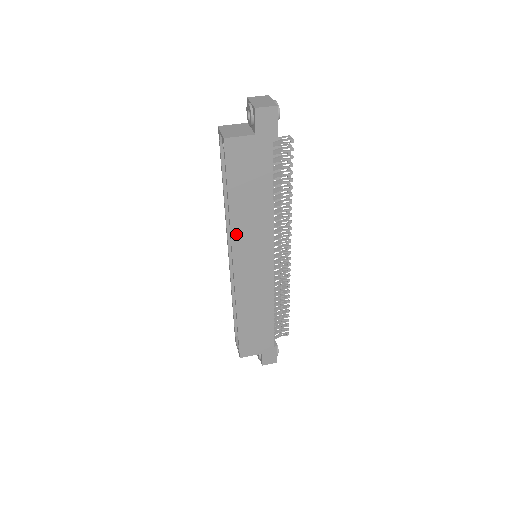
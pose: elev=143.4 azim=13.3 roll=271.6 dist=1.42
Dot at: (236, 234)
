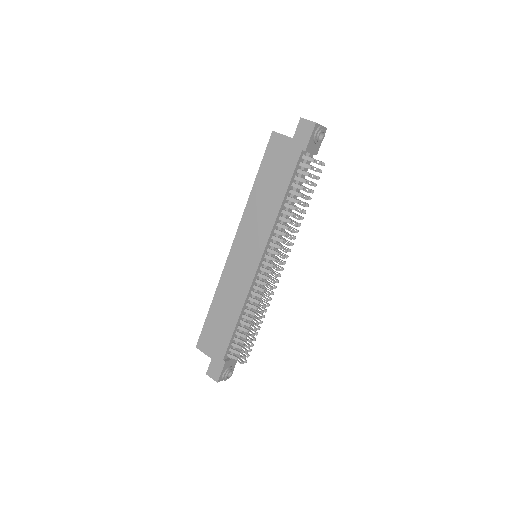
Dot at: (247, 216)
